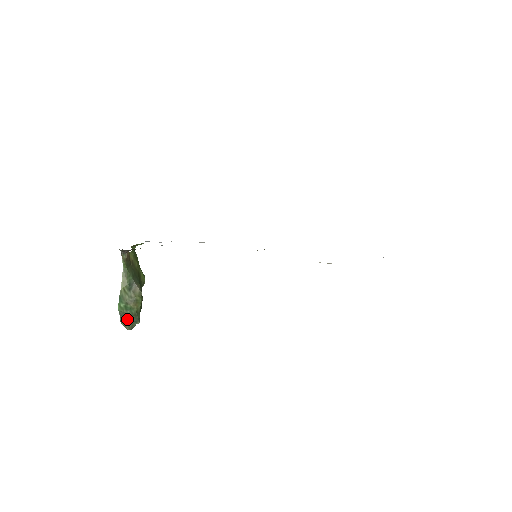
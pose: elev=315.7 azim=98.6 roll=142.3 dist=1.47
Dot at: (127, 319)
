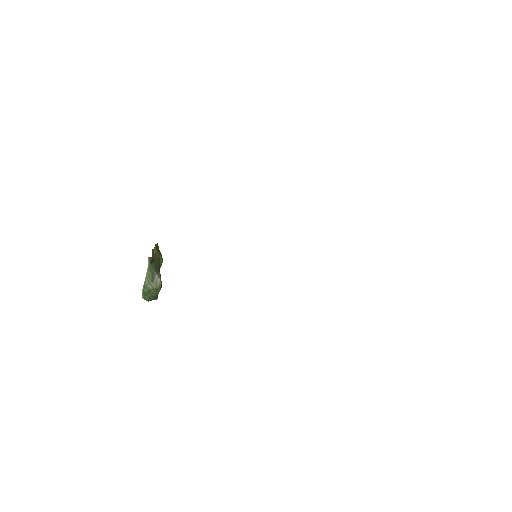
Dot at: (148, 297)
